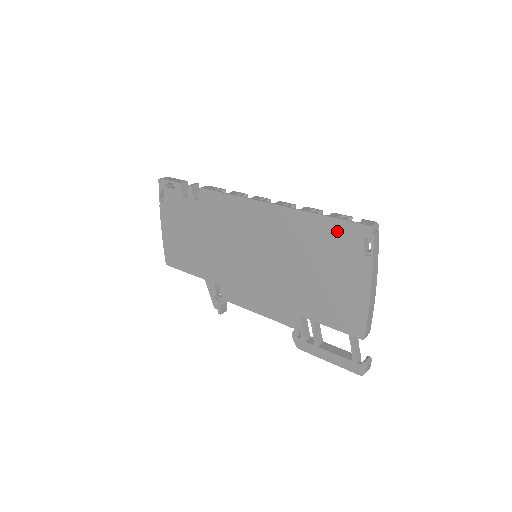
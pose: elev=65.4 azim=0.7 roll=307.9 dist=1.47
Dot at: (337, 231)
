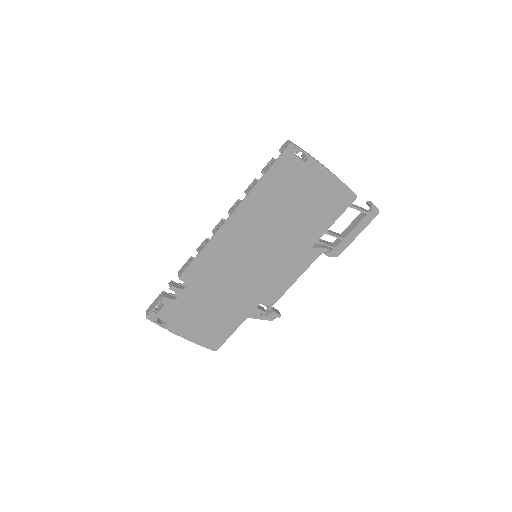
Dot at: (279, 173)
